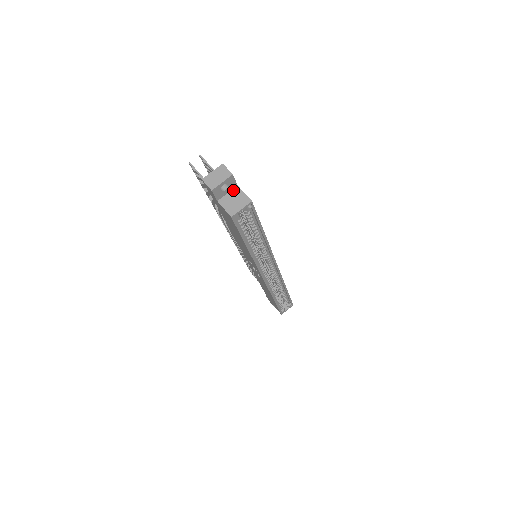
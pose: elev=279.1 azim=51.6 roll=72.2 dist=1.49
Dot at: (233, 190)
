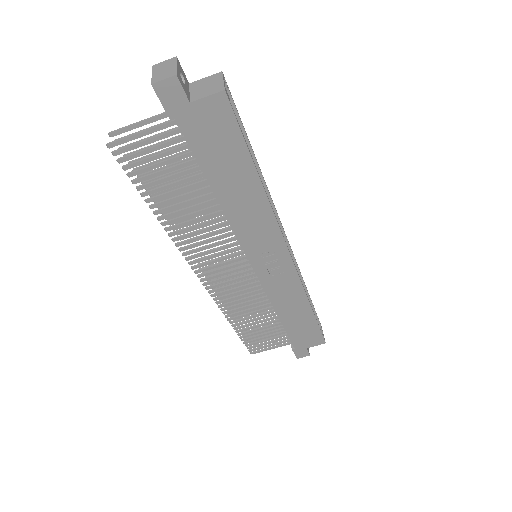
Dot at: (191, 87)
